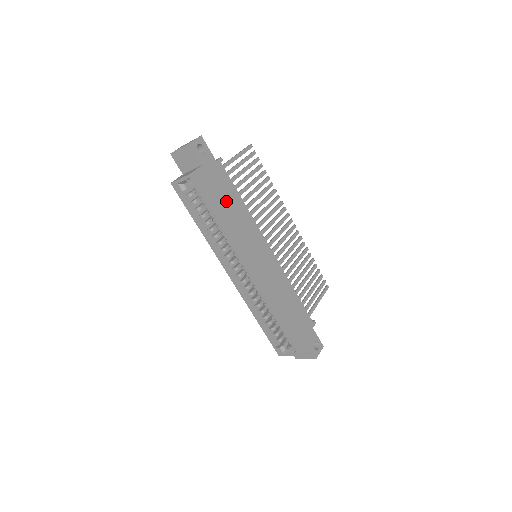
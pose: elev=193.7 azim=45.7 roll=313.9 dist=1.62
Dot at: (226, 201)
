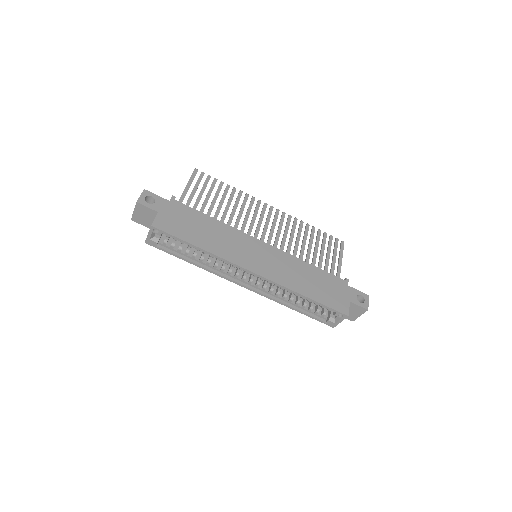
Dot at: (198, 227)
